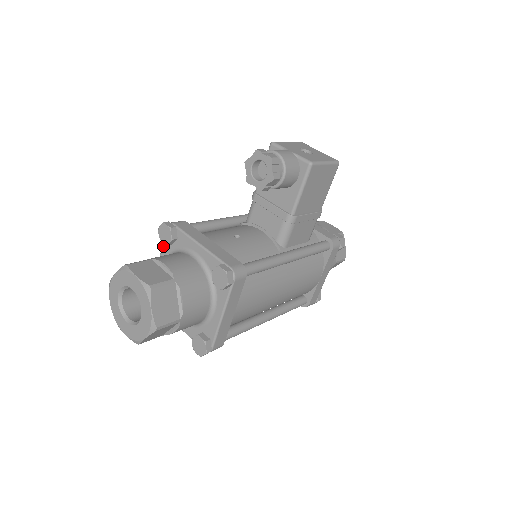
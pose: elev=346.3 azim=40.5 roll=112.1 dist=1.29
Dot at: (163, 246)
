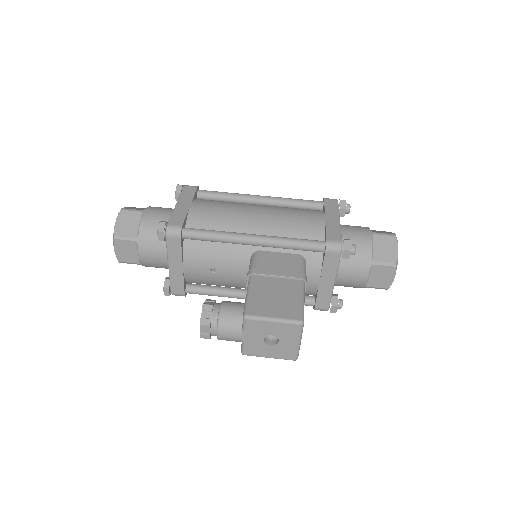
Dot at: (171, 216)
